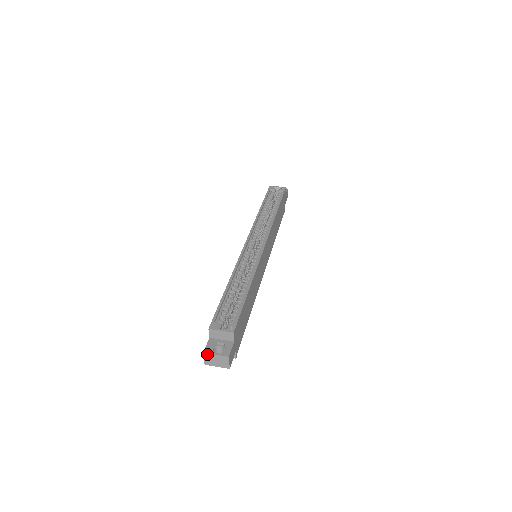
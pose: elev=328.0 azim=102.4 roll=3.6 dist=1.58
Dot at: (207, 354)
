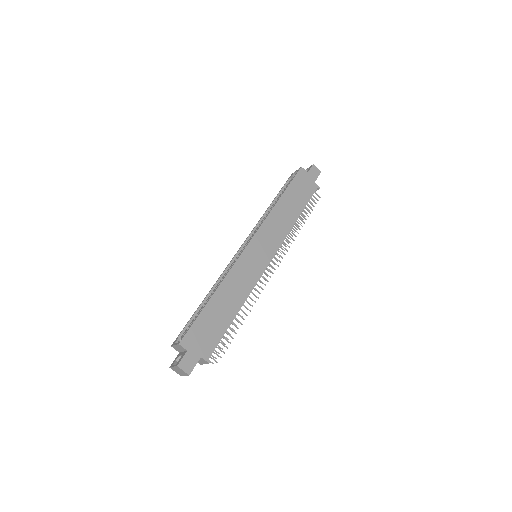
Dot at: (171, 368)
